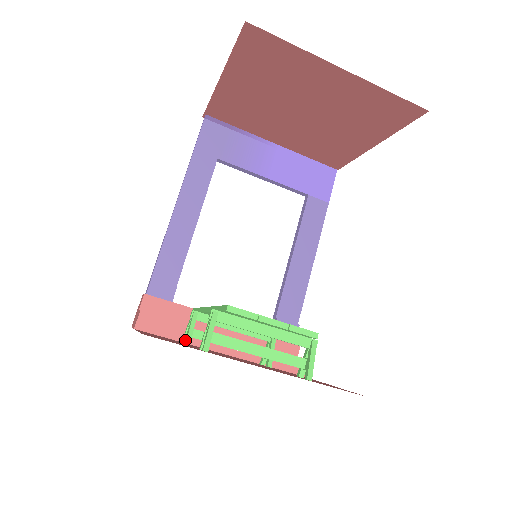
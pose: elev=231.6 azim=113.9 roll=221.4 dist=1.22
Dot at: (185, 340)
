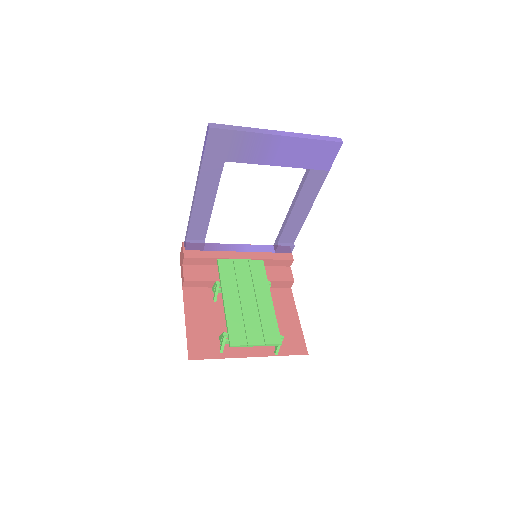
Dot at: (213, 297)
